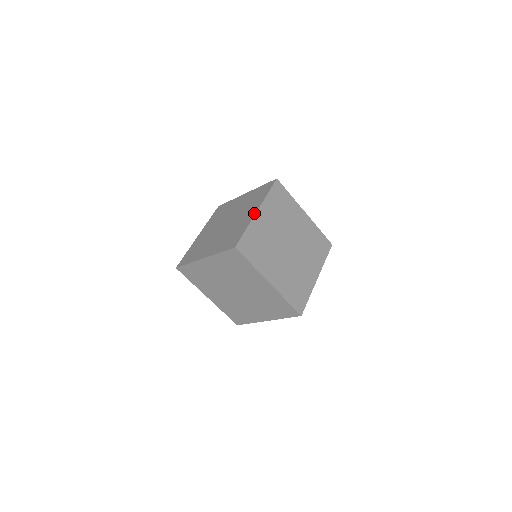
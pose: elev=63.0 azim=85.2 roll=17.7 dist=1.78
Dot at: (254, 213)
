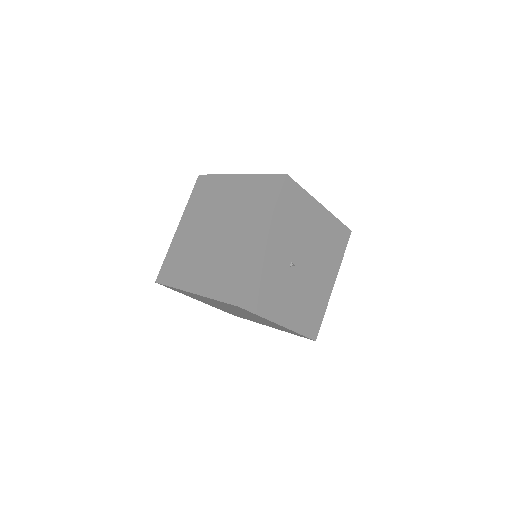
Dot at: (318, 203)
